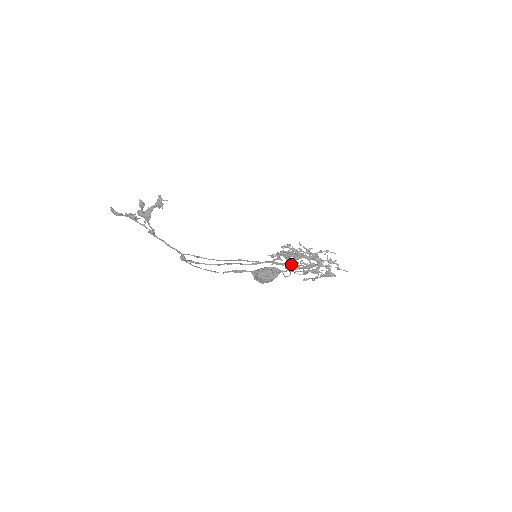
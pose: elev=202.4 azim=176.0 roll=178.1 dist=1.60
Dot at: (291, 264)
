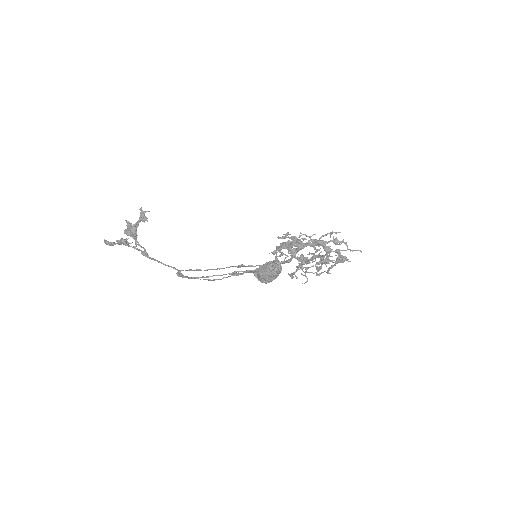
Dot at: (298, 259)
